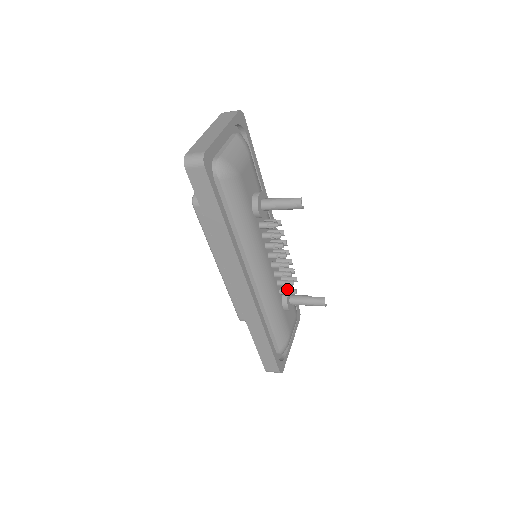
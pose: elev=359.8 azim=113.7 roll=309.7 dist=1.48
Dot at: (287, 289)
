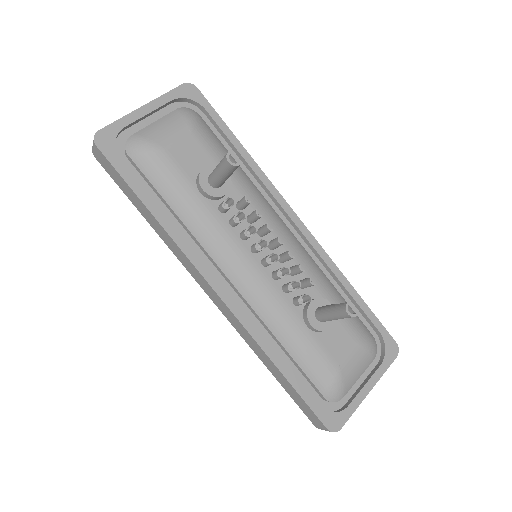
Dot at: (299, 296)
